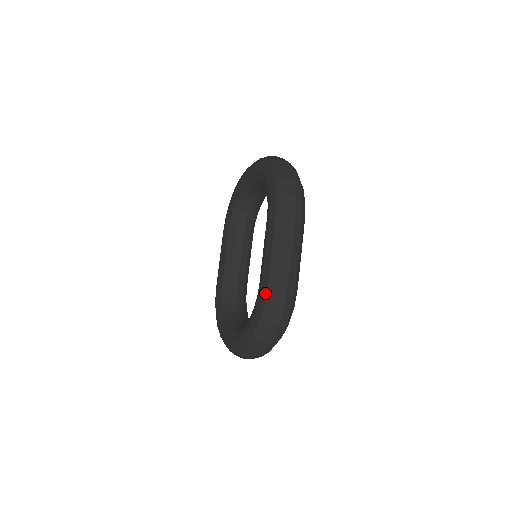
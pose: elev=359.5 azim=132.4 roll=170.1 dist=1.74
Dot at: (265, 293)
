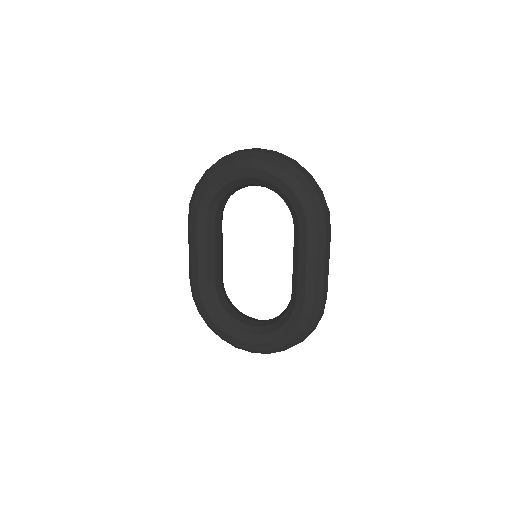
Dot at: (311, 308)
